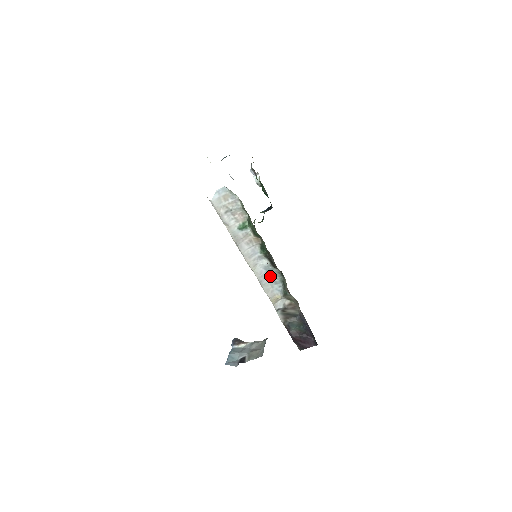
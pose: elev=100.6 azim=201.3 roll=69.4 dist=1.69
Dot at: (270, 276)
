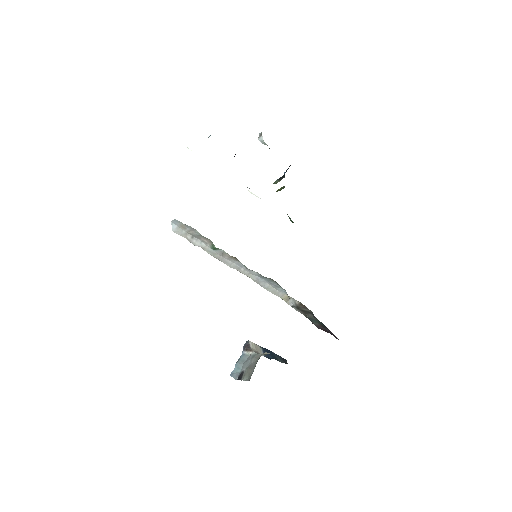
Dot at: (268, 282)
